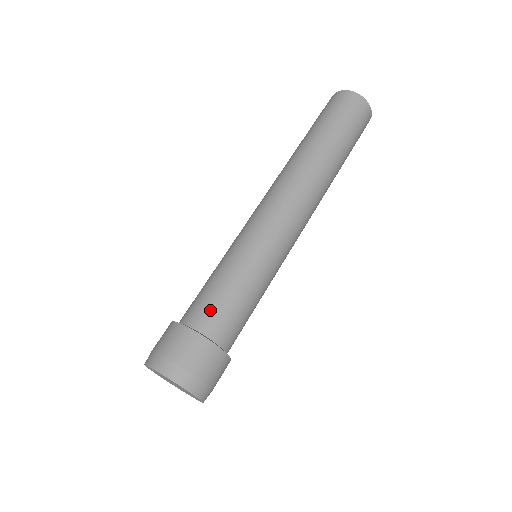
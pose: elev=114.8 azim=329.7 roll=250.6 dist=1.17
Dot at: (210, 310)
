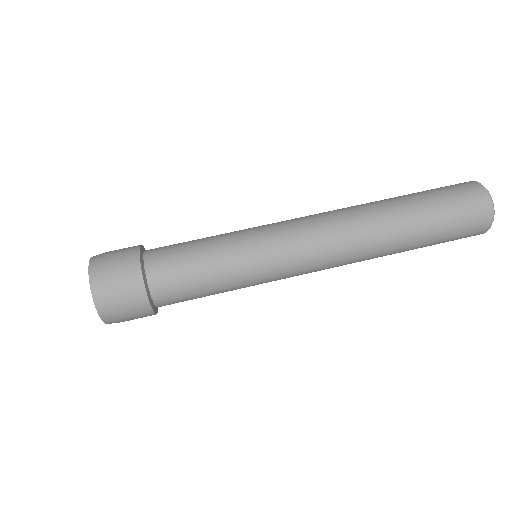
Dot at: (171, 269)
